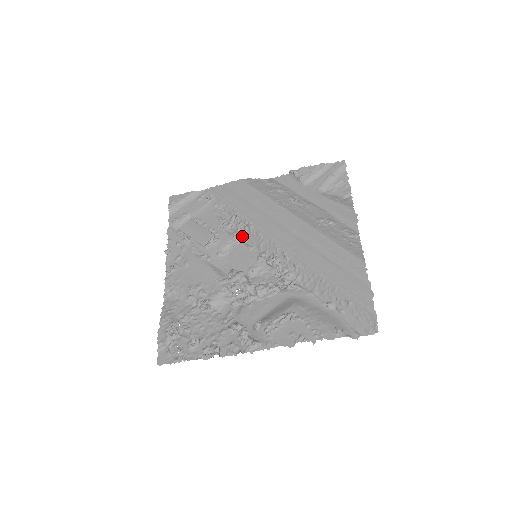
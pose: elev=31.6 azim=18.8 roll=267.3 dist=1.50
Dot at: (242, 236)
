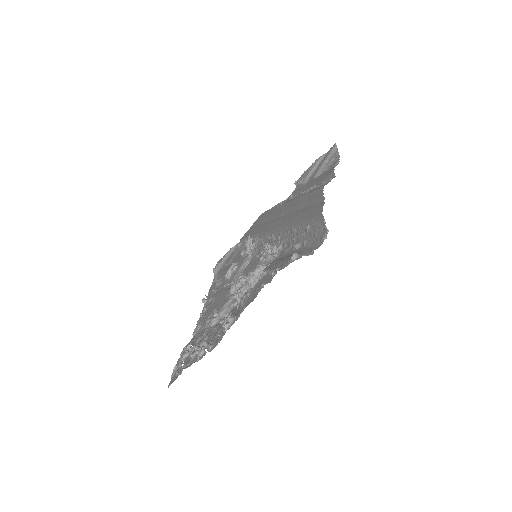
Dot at: (254, 252)
